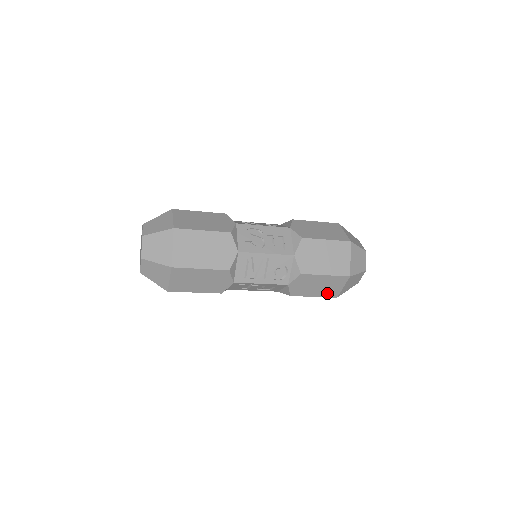
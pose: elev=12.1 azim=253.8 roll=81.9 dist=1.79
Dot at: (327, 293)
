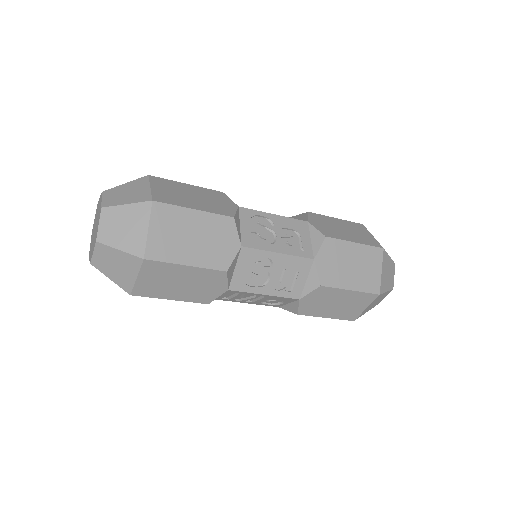
Dot at: occluded
